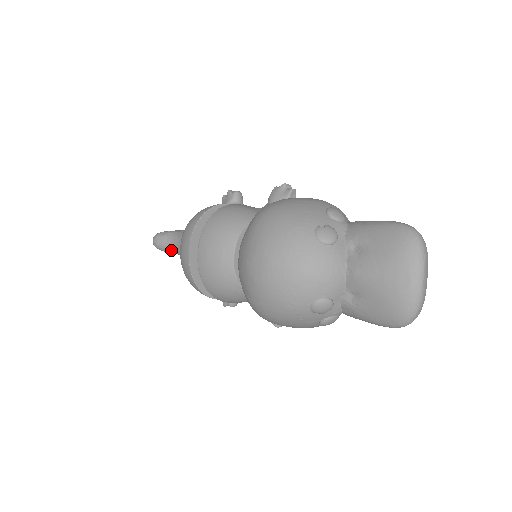
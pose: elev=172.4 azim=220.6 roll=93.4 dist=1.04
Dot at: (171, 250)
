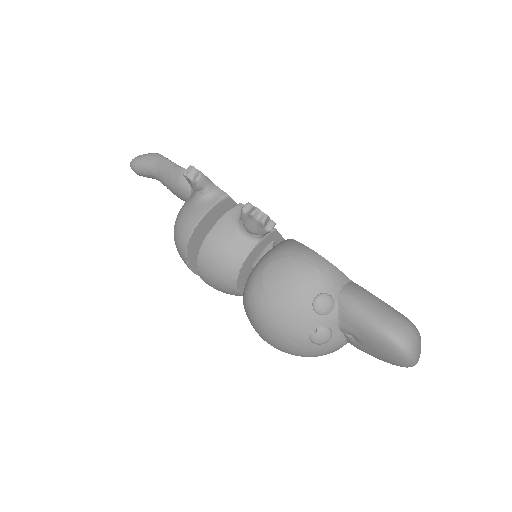
Dot at: occluded
